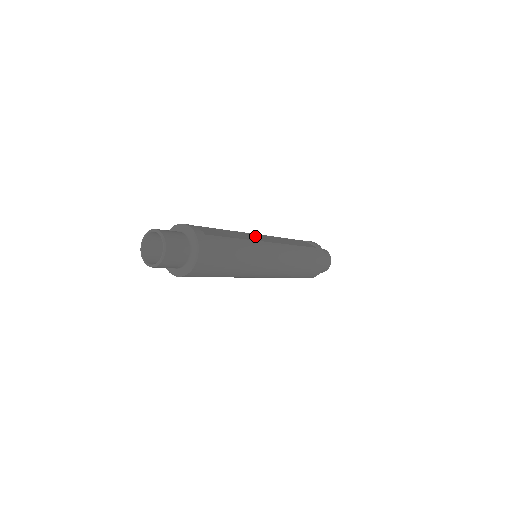
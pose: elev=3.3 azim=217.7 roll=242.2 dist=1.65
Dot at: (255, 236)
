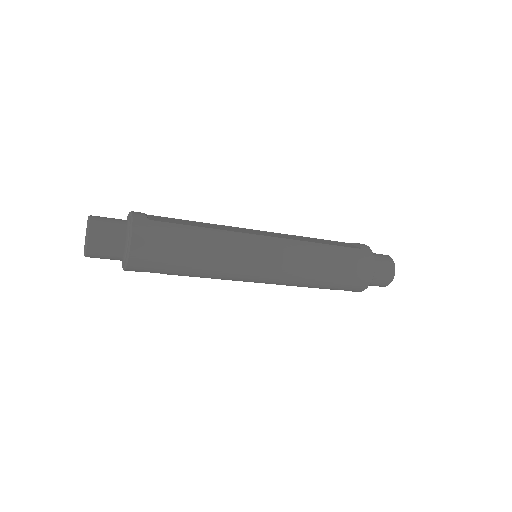
Dot at: (248, 230)
